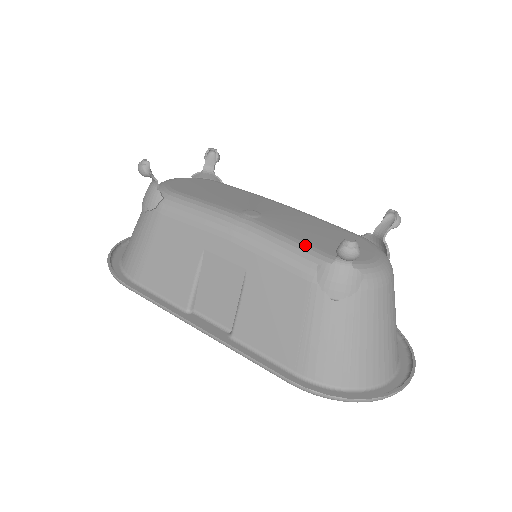
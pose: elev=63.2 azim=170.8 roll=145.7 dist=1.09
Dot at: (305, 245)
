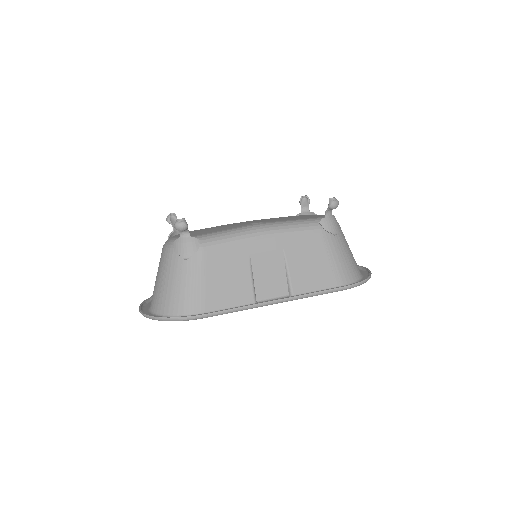
Dot at: (302, 219)
